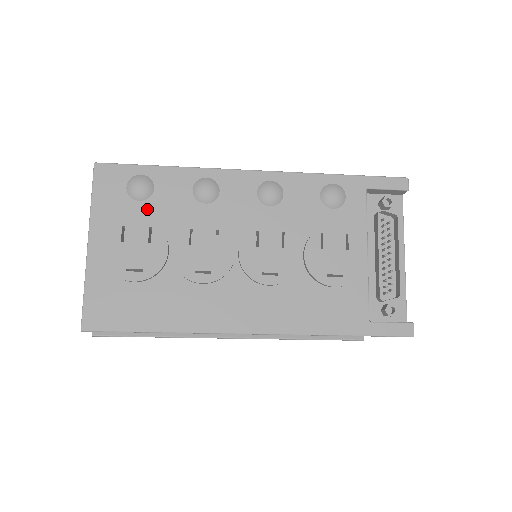
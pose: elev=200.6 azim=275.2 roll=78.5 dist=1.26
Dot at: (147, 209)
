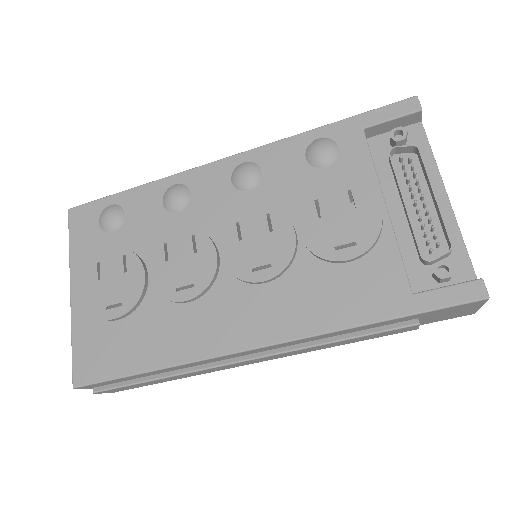
Dot at: (121, 238)
